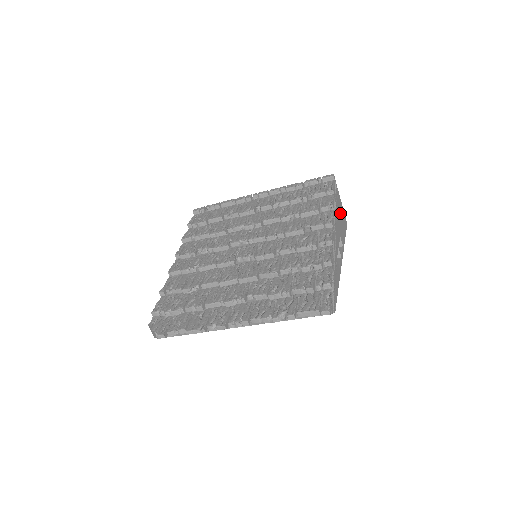
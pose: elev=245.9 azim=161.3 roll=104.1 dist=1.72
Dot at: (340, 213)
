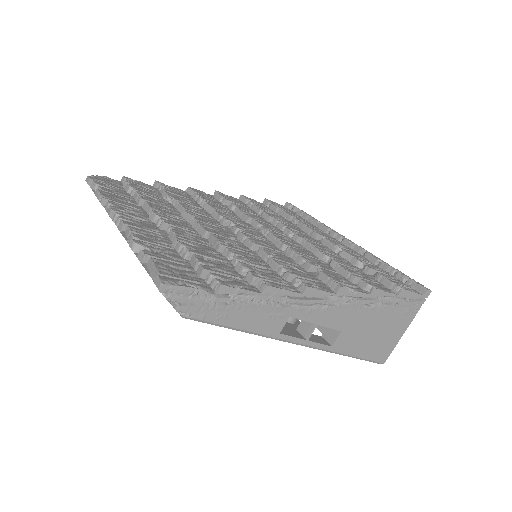
Dot at: (383, 328)
